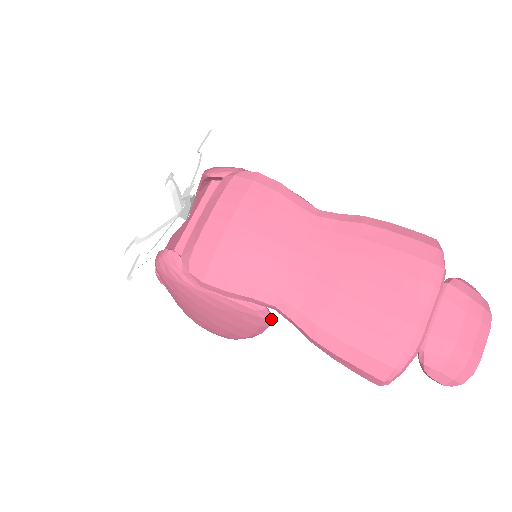
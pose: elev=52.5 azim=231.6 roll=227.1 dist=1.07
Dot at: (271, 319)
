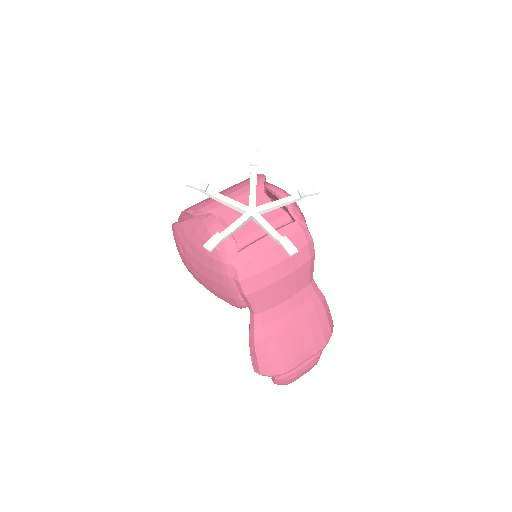
Dot at: occluded
